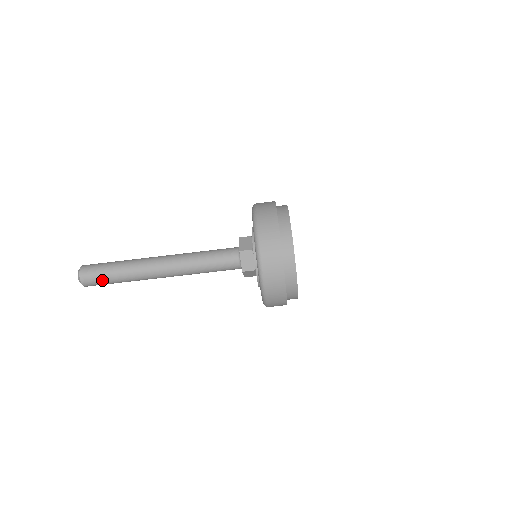
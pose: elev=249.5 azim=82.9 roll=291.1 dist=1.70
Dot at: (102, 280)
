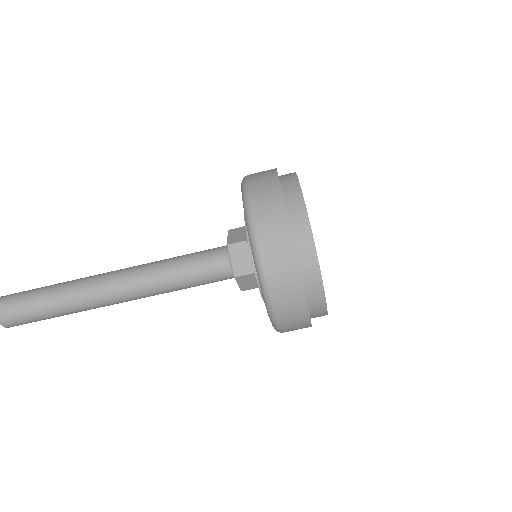
Dot at: (28, 313)
